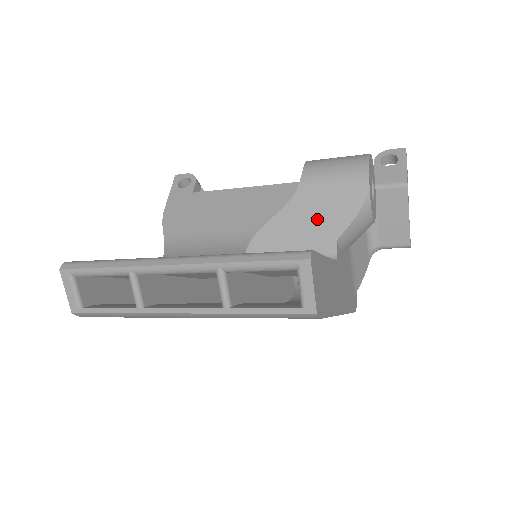
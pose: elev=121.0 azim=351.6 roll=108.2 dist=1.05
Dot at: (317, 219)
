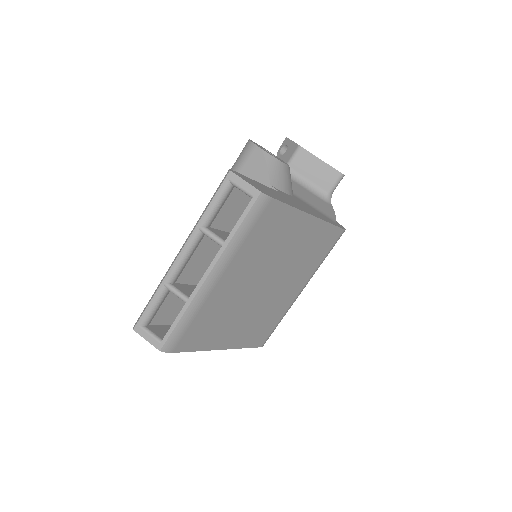
Dot at: occluded
